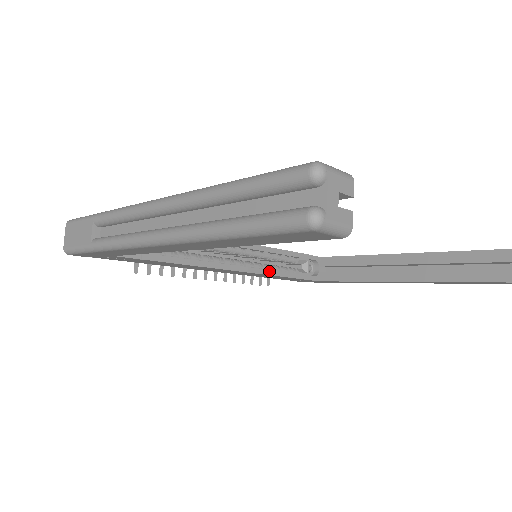
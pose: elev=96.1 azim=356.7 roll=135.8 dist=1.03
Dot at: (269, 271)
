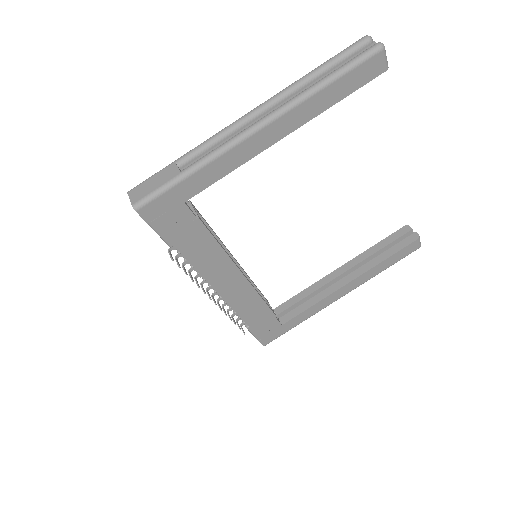
Dot at: (257, 291)
